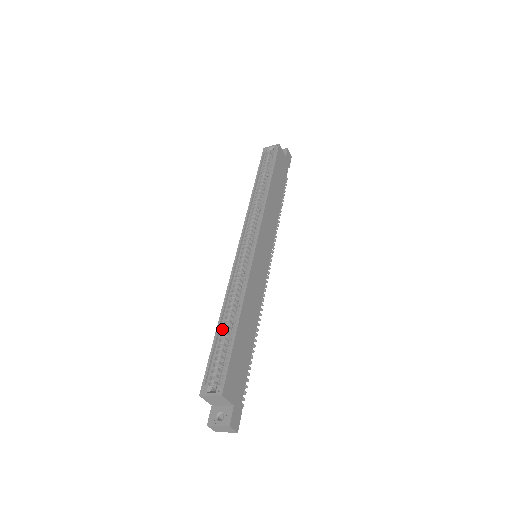
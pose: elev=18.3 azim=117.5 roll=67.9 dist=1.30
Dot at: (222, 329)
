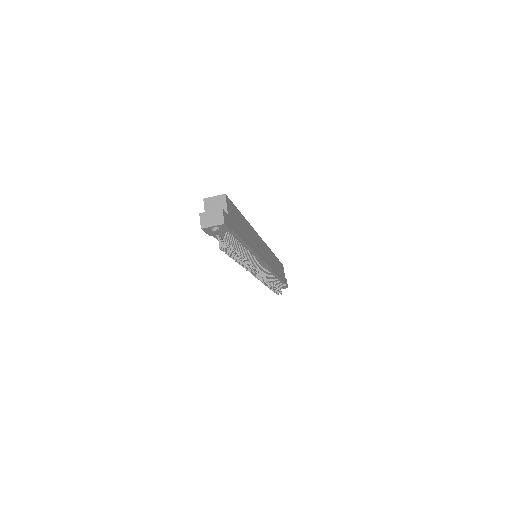
Dot at: occluded
